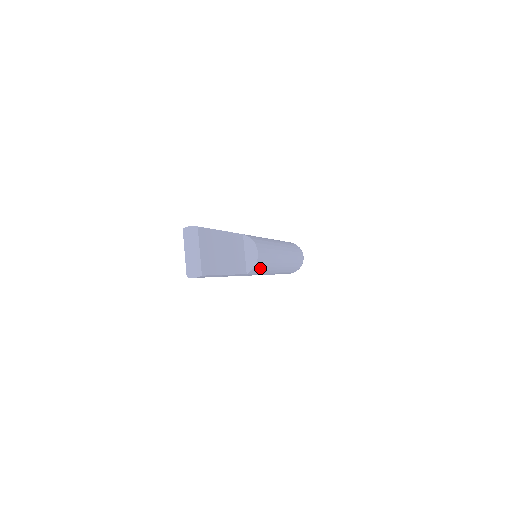
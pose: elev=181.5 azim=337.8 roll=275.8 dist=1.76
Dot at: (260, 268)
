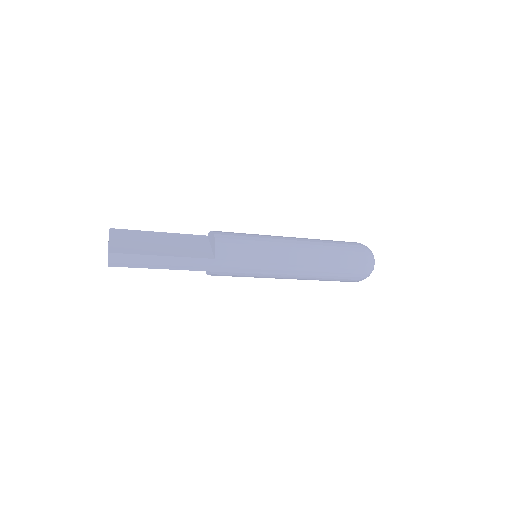
Dot at: (236, 250)
